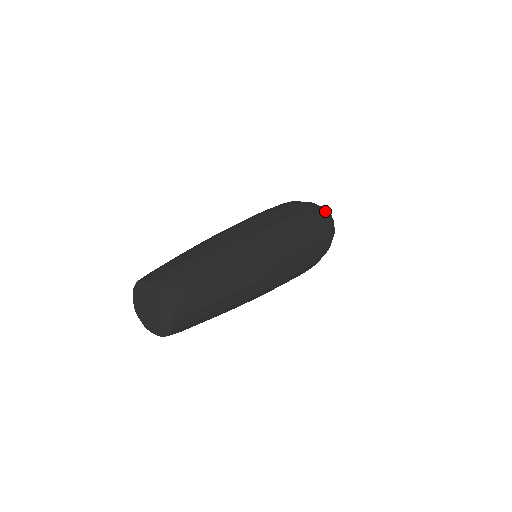
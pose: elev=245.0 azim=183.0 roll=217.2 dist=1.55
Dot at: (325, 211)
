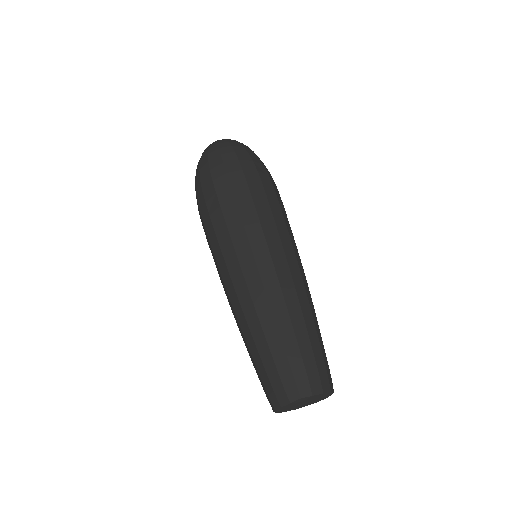
Dot at: occluded
